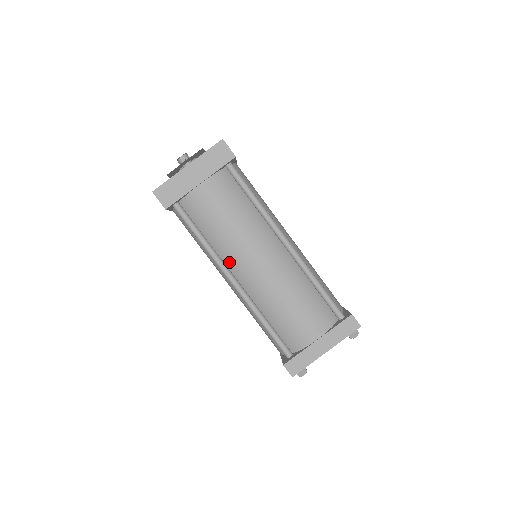
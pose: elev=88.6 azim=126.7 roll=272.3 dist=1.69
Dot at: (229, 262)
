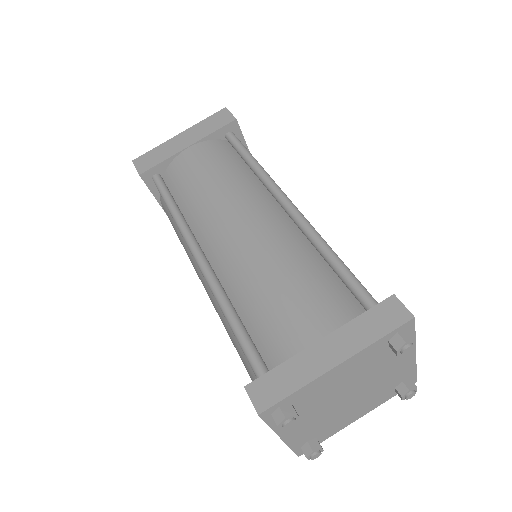
Dot at: (200, 233)
